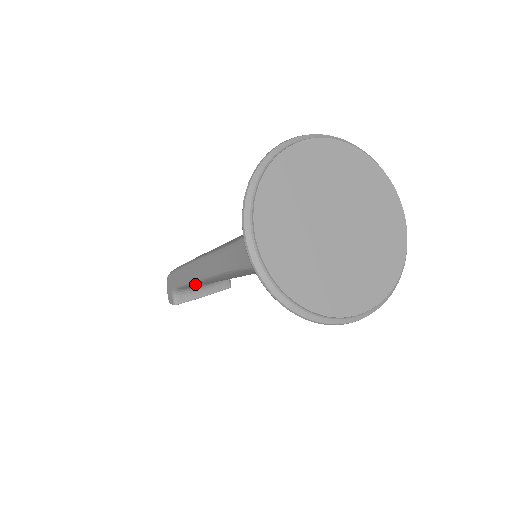
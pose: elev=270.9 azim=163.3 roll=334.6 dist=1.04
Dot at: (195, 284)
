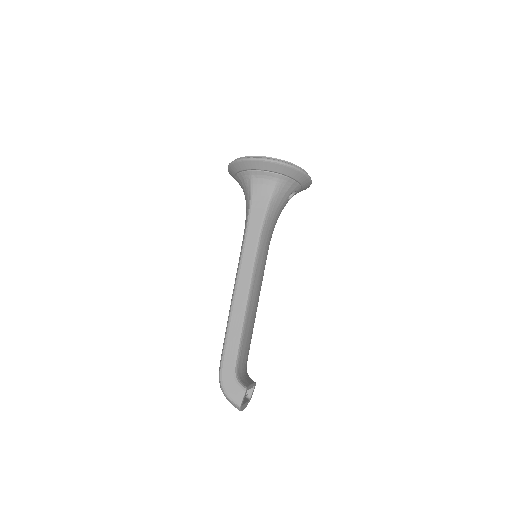
Dot at: (245, 327)
